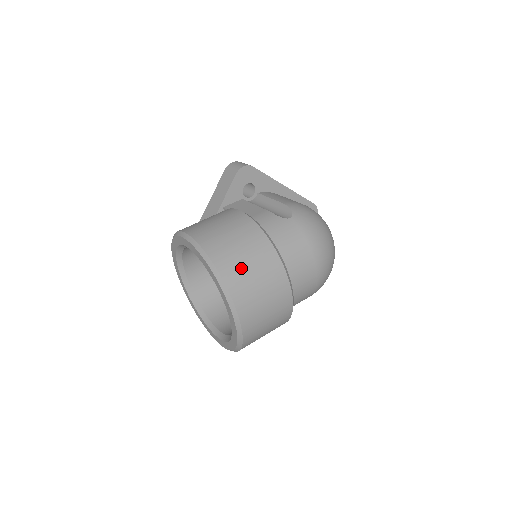
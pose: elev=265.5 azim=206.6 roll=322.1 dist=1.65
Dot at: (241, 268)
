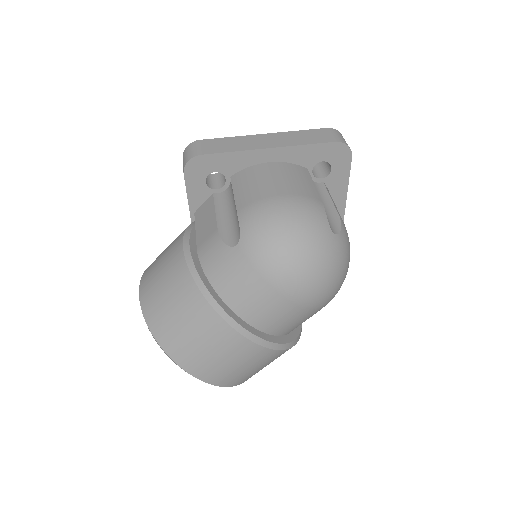
Dot at: (180, 337)
